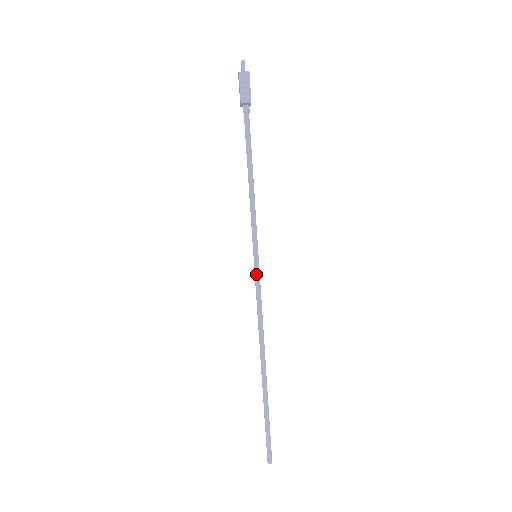
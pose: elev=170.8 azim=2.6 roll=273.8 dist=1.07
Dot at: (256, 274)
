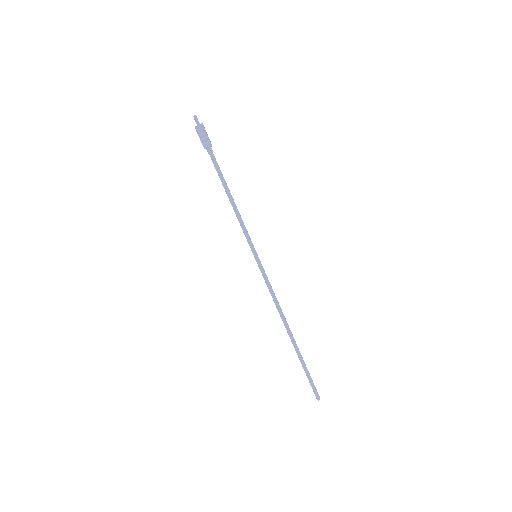
Dot at: (261, 269)
